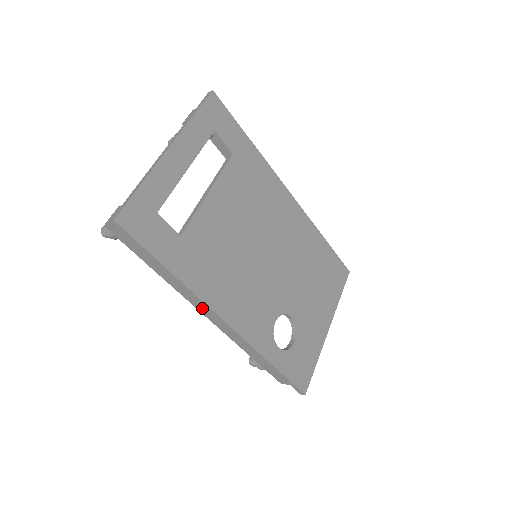
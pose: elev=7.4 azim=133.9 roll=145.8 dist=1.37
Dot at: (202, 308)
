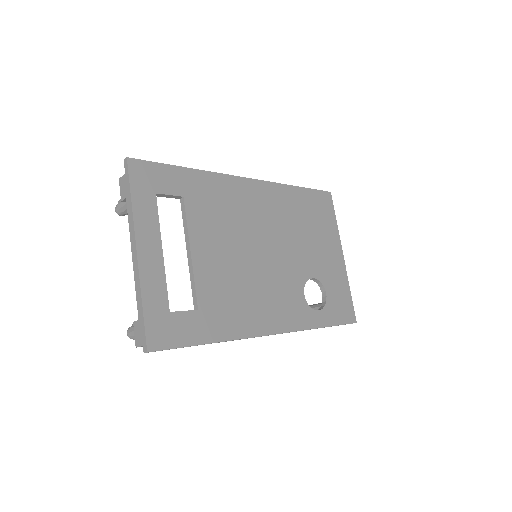
Dot at: occluded
